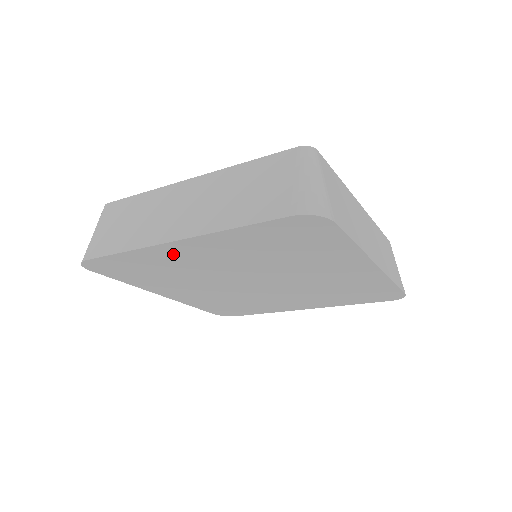
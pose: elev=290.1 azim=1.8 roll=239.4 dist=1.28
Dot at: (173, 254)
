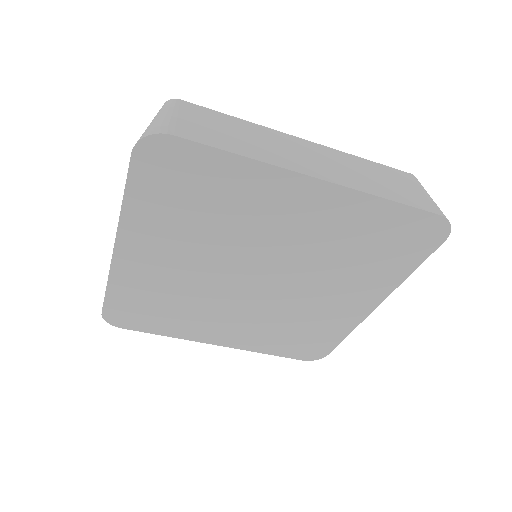
Dot at: (278, 194)
